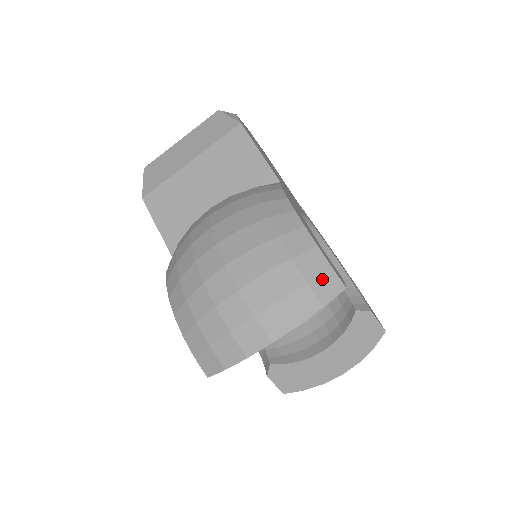
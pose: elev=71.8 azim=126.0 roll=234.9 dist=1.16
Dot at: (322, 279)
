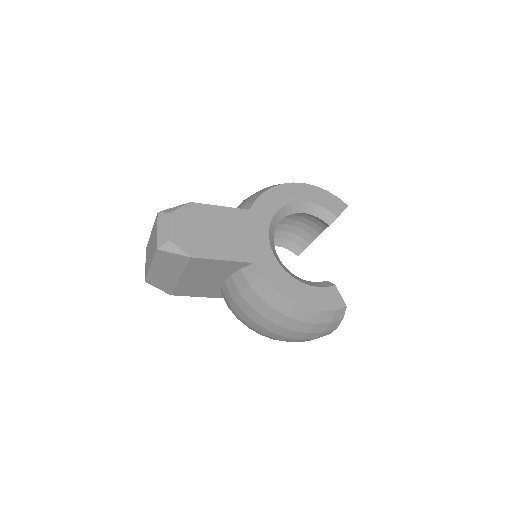
Dot at: (335, 316)
